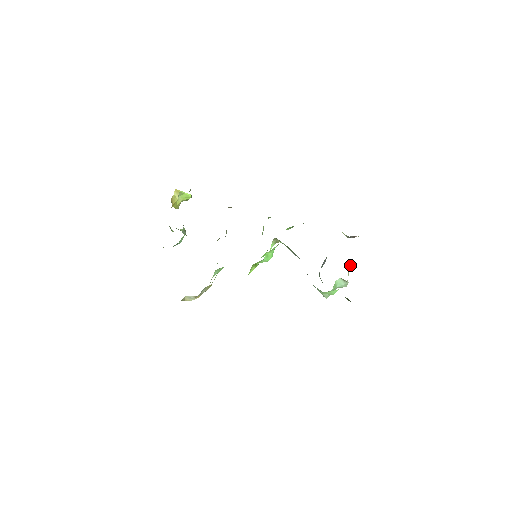
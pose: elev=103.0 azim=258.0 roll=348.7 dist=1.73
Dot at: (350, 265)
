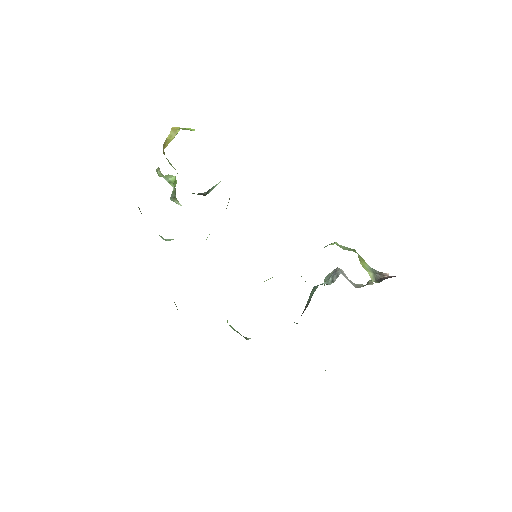
Dot at: occluded
